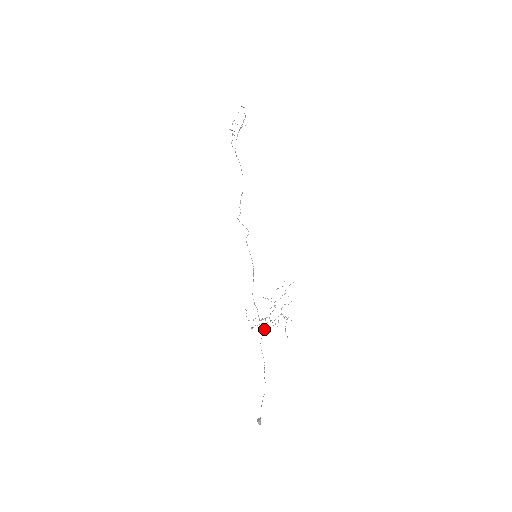
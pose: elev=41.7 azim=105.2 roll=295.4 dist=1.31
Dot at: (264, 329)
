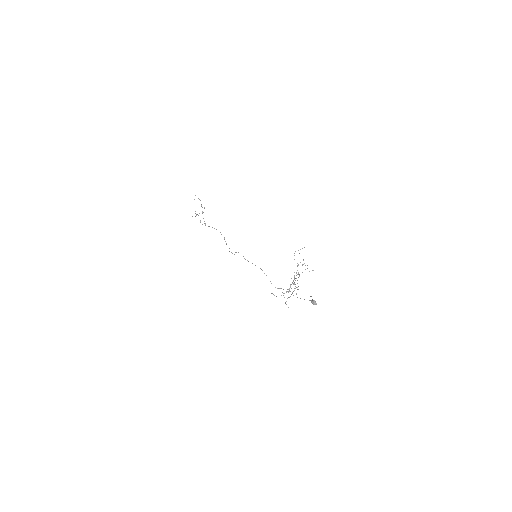
Dot at: occluded
